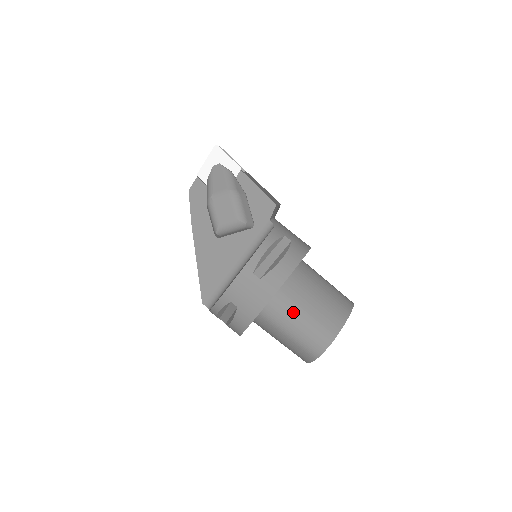
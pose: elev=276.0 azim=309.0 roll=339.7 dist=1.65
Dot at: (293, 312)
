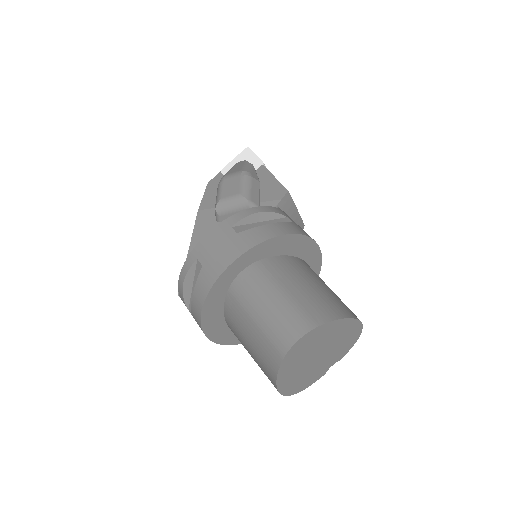
Dot at: (268, 286)
